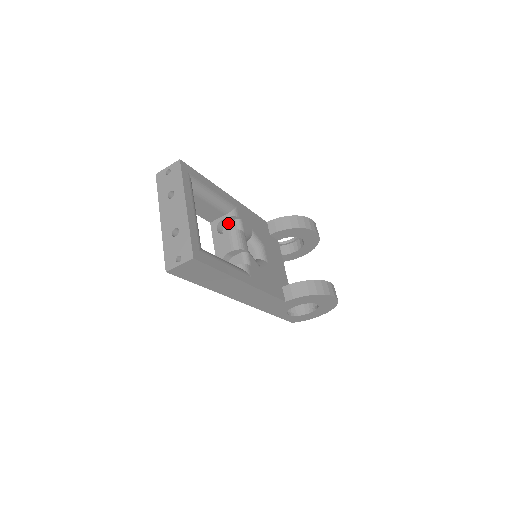
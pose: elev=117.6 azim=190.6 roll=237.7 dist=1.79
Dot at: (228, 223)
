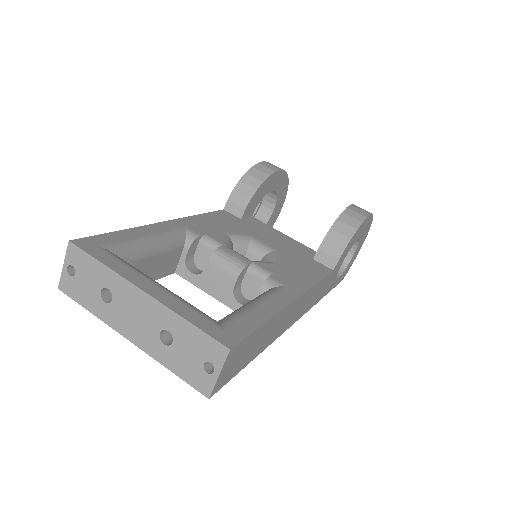
Dot at: (195, 253)
